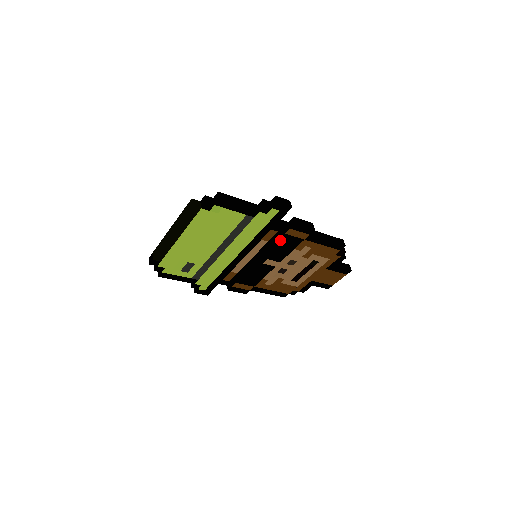
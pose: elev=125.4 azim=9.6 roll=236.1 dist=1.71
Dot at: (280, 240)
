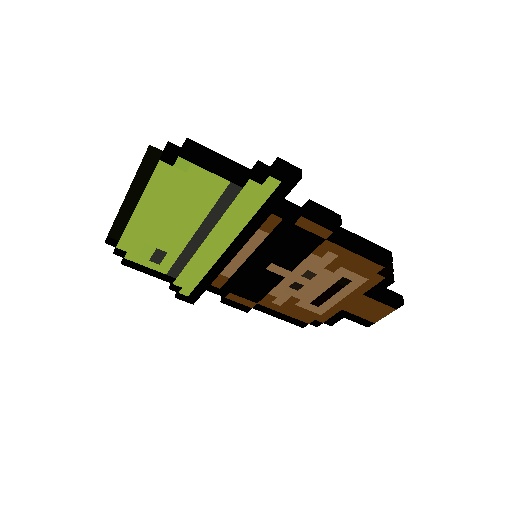
Dot at: (288, 234)
